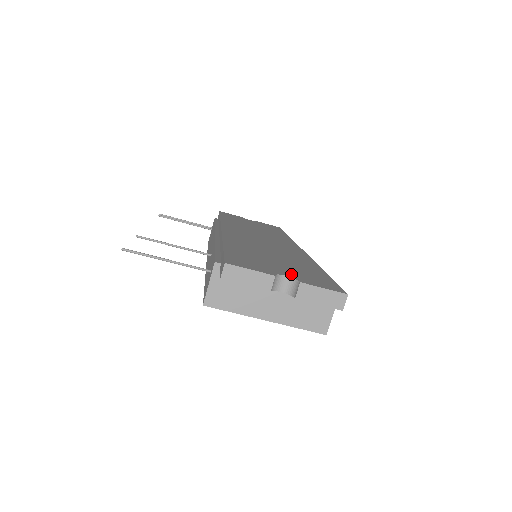
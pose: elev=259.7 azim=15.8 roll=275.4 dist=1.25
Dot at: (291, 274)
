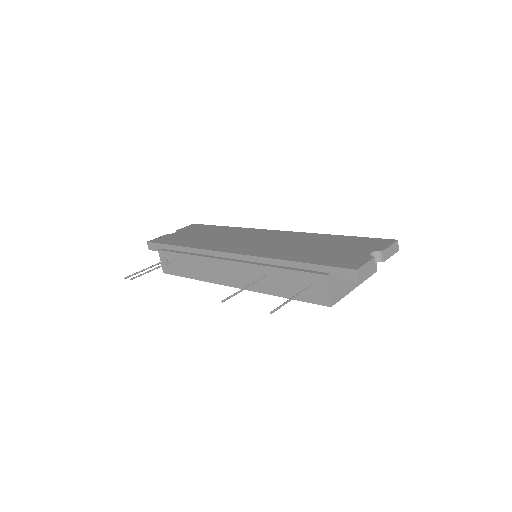
Dot at: (365, 250)
